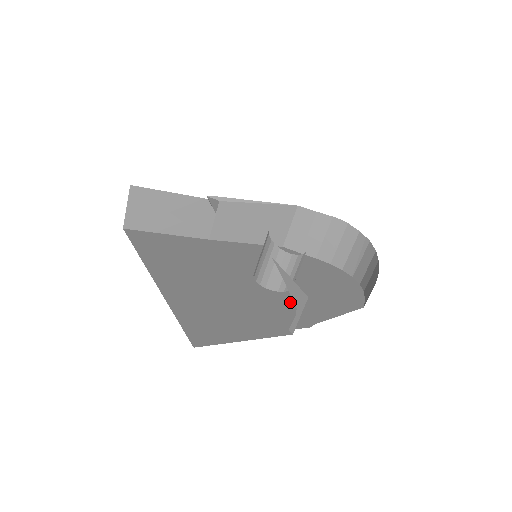
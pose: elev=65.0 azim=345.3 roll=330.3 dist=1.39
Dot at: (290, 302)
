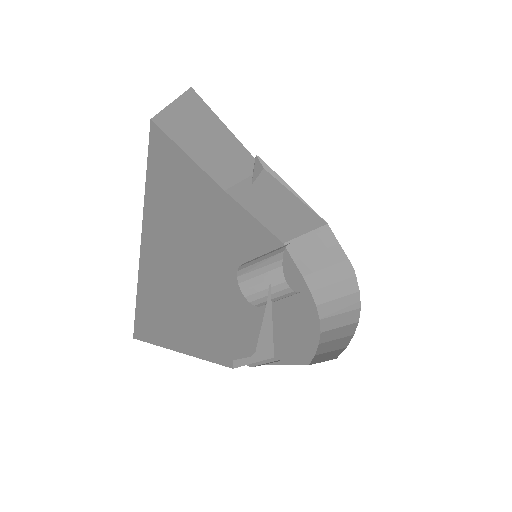
Dot at: (252, 323)
